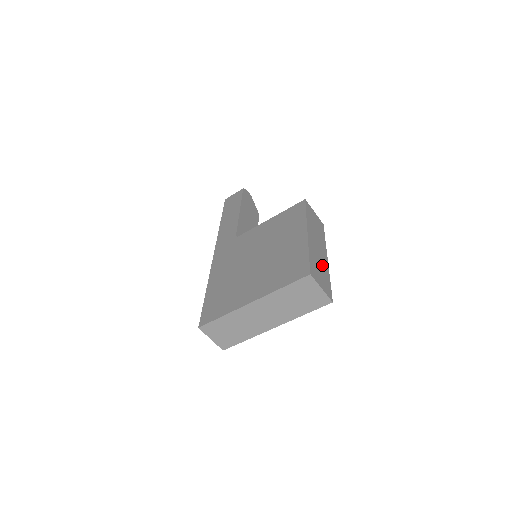
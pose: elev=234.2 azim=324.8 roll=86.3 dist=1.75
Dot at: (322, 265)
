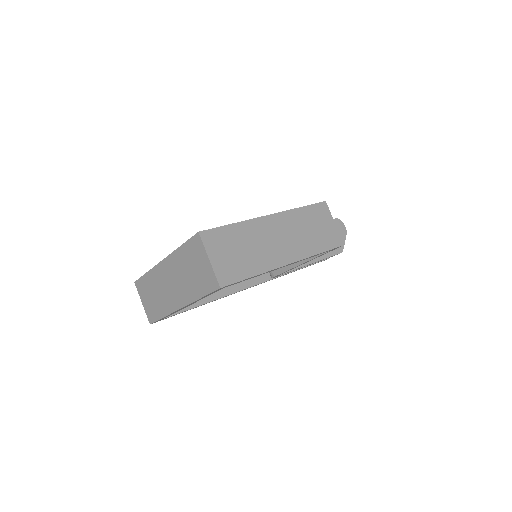
Dot at: (257, 254)
